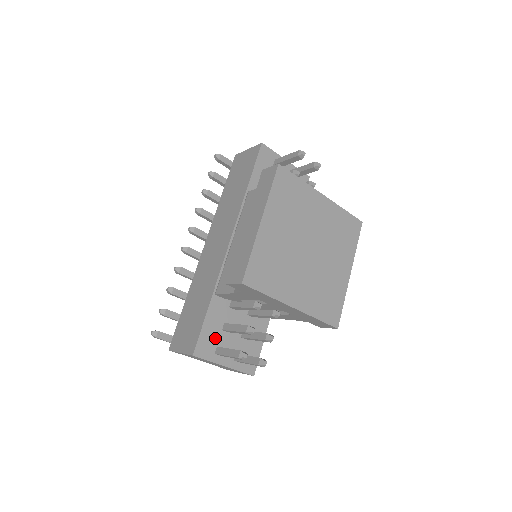
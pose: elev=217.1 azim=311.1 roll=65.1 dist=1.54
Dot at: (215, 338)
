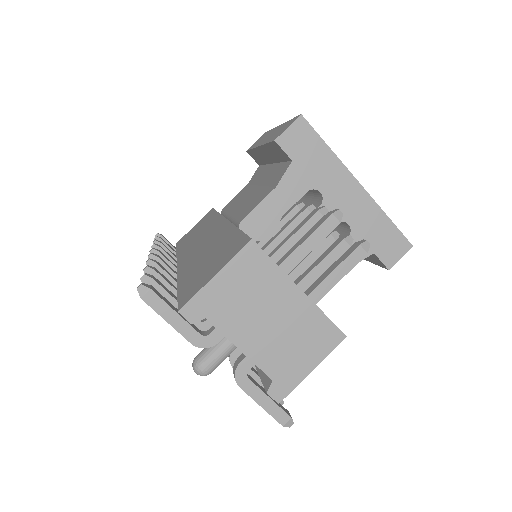
Dot at: occluded
